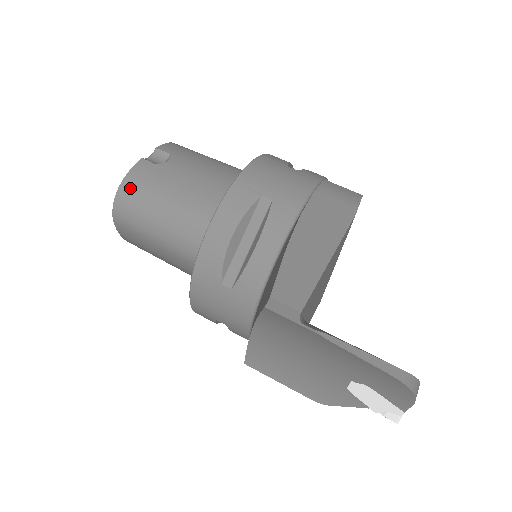
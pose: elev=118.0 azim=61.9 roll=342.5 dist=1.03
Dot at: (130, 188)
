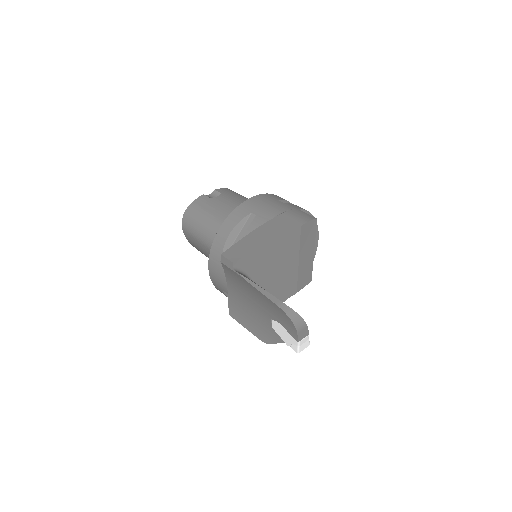
Dot at: (192, 209)
